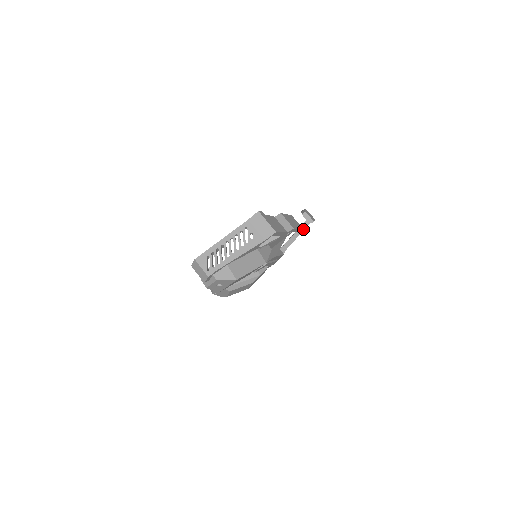
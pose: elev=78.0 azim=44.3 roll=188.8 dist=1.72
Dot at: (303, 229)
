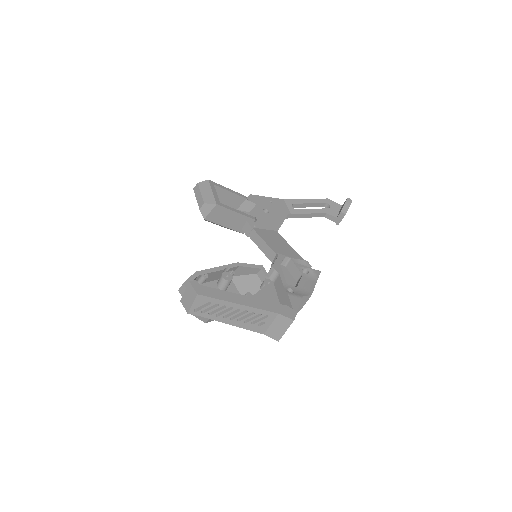
Dot at: (325, 216)
